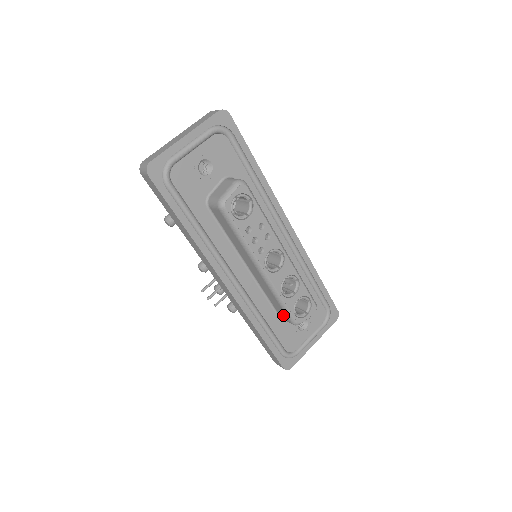
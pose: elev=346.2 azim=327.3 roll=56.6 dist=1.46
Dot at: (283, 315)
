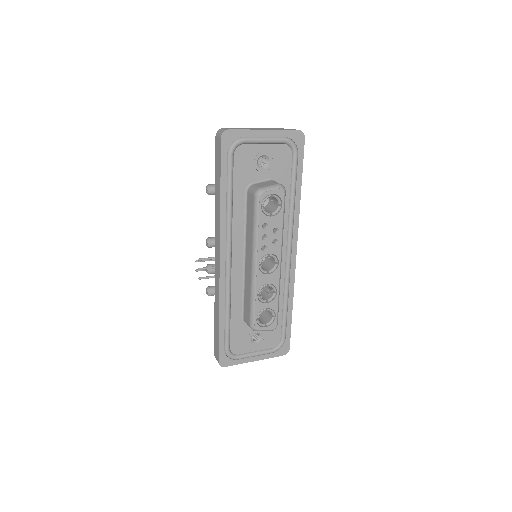
Dot at: (247, 315)
